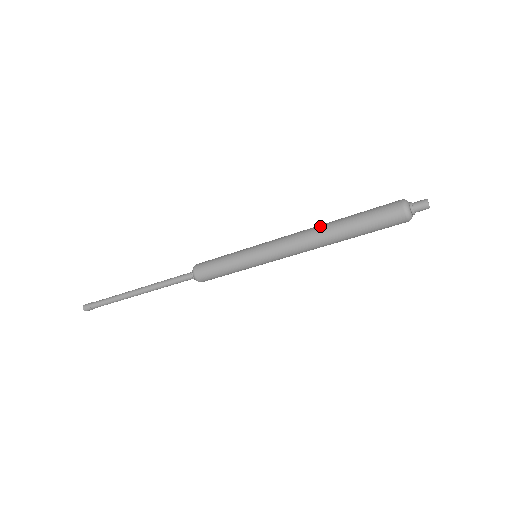
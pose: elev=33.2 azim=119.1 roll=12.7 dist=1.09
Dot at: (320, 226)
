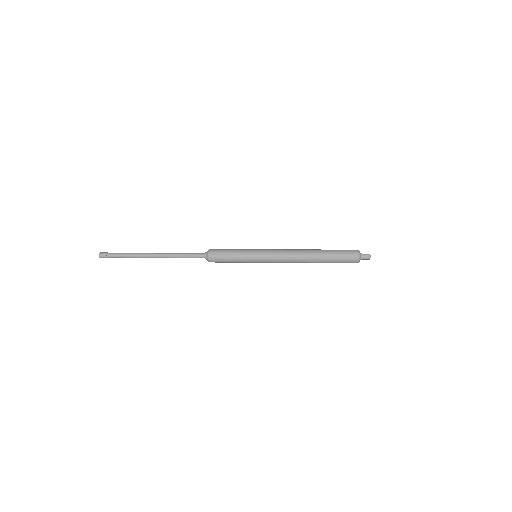
Dot at: (305, 249)
